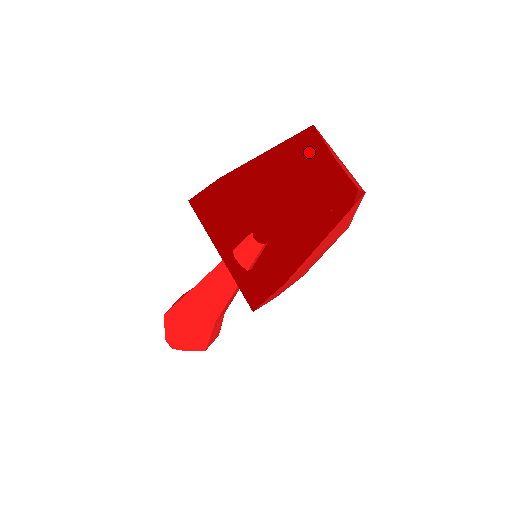
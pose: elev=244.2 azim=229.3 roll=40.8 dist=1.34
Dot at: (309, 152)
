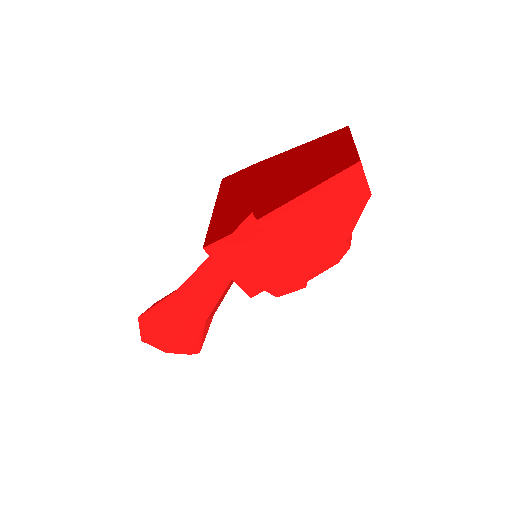
Dot at: (344, 166)
